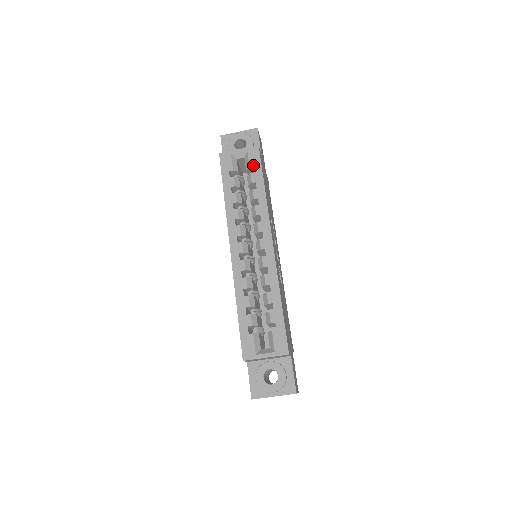
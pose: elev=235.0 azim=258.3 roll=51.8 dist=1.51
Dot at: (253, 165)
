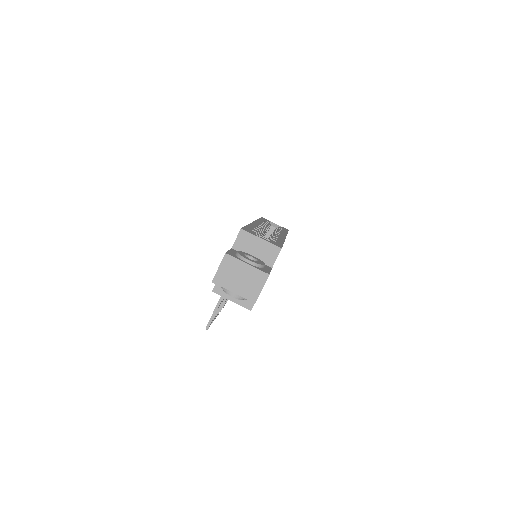
Dot at: occluded
